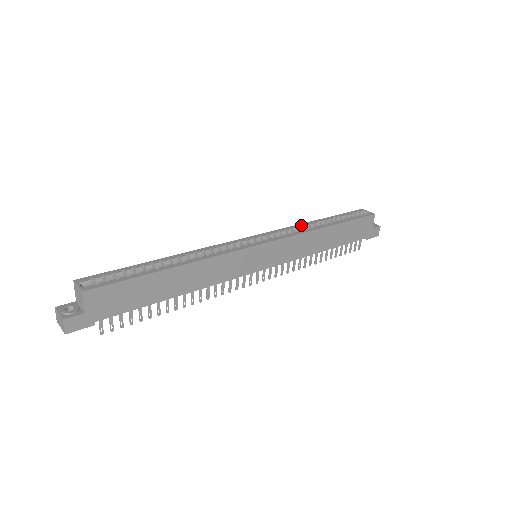
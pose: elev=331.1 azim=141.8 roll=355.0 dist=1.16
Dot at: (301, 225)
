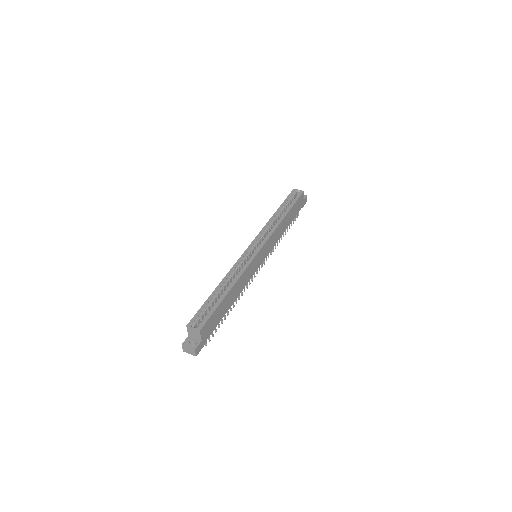
Dot at: (270, 222)
